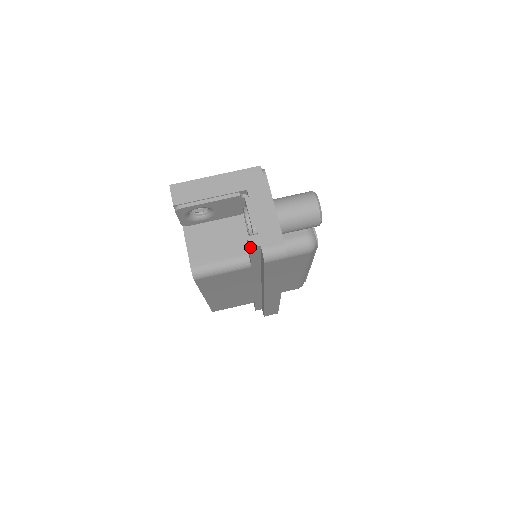
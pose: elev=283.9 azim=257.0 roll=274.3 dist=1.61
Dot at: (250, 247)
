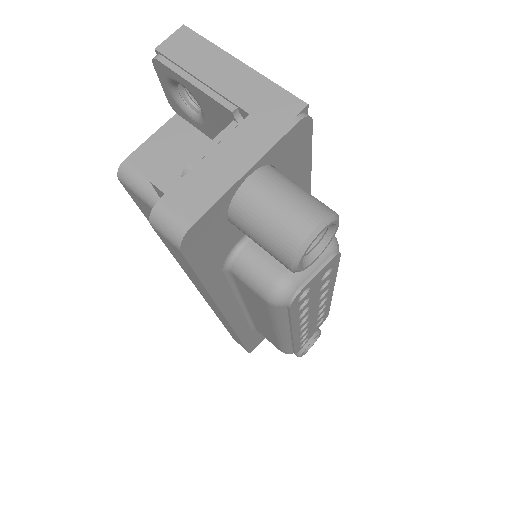
Dot at: (152, 181)
